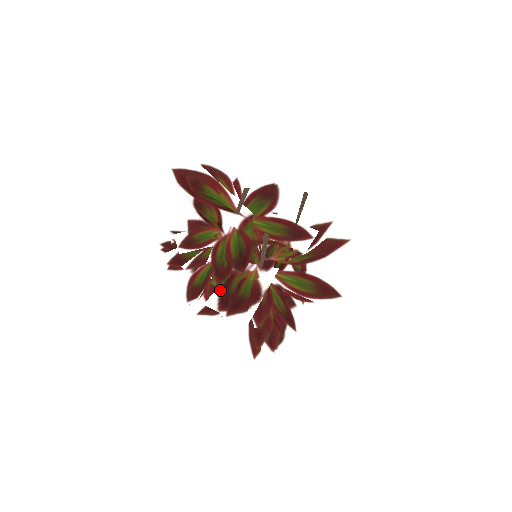
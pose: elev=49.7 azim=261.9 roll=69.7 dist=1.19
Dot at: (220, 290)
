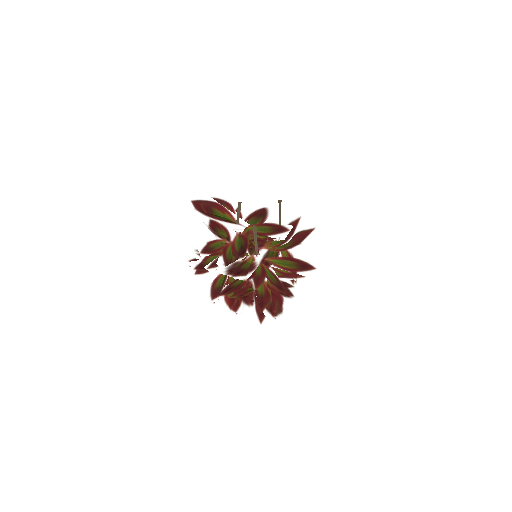
Dot at: (228, 267)
